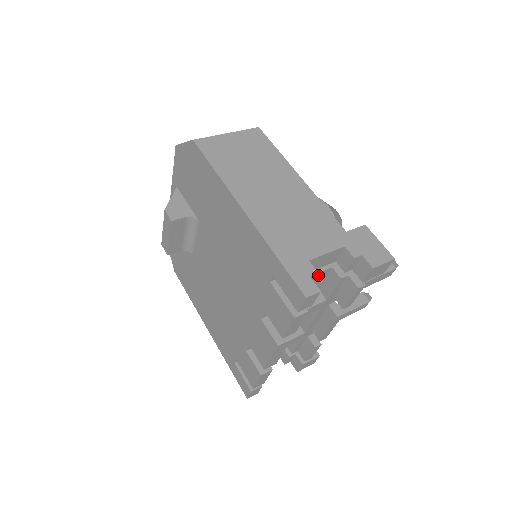
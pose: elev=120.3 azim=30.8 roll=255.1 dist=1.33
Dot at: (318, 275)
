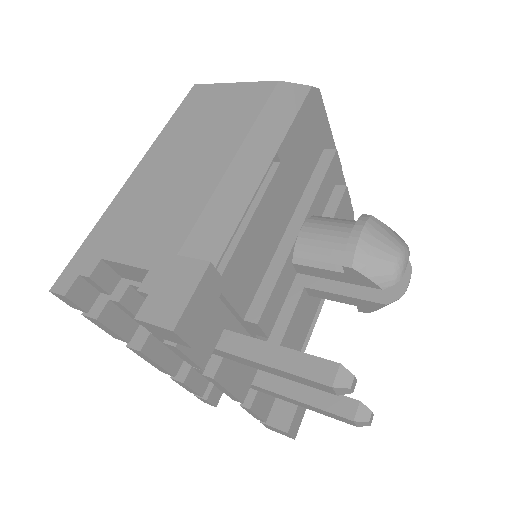
Dot at: occluded
